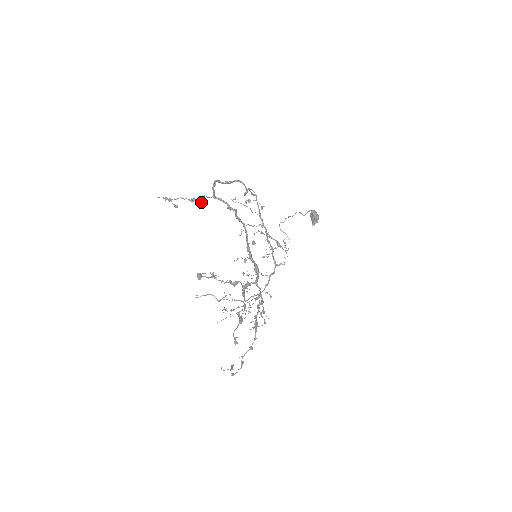
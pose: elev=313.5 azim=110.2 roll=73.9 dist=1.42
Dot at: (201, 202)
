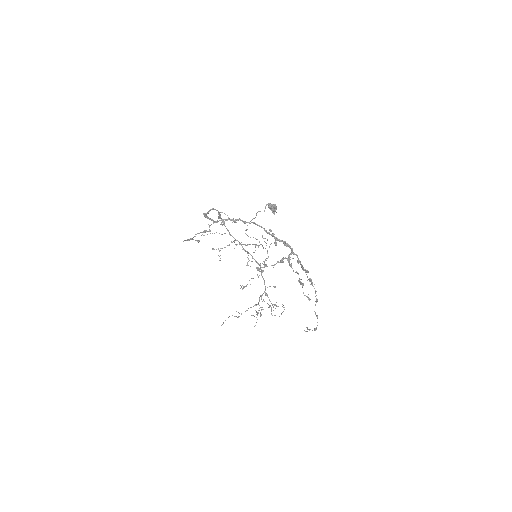
Dot at: (210, 230)
